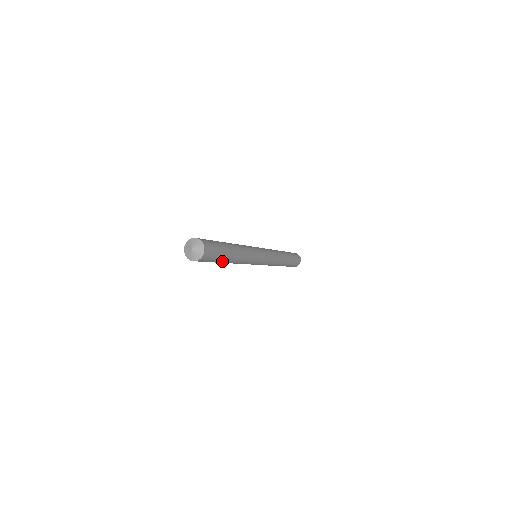
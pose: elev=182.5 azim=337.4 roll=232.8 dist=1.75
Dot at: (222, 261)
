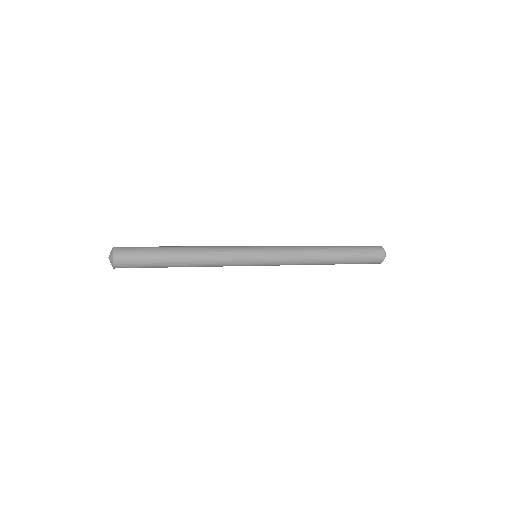
Dot at: (162, 267)
